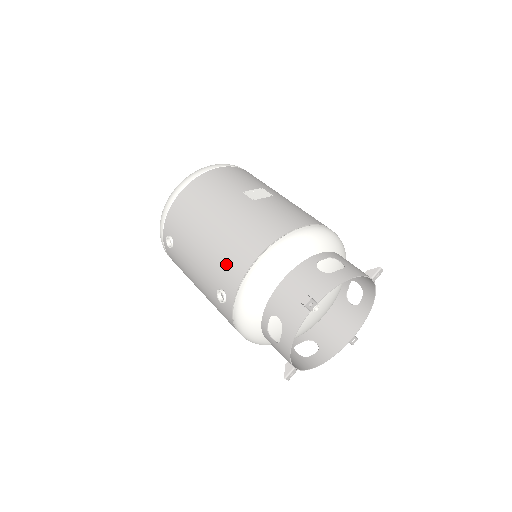
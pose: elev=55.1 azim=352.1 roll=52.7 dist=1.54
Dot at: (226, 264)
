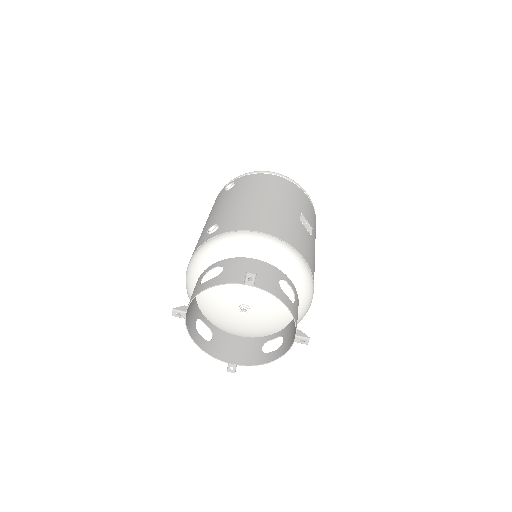
Dot at: (241, 217)
